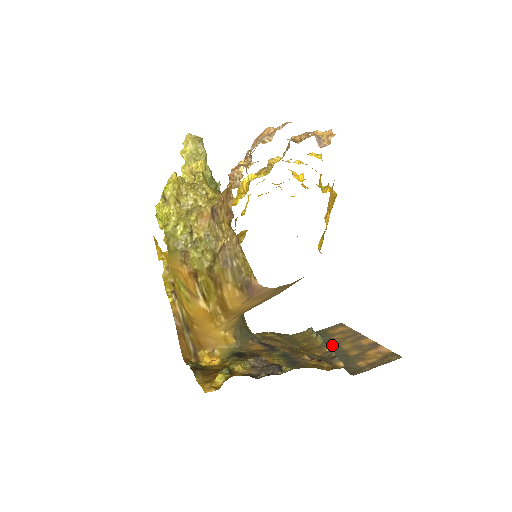
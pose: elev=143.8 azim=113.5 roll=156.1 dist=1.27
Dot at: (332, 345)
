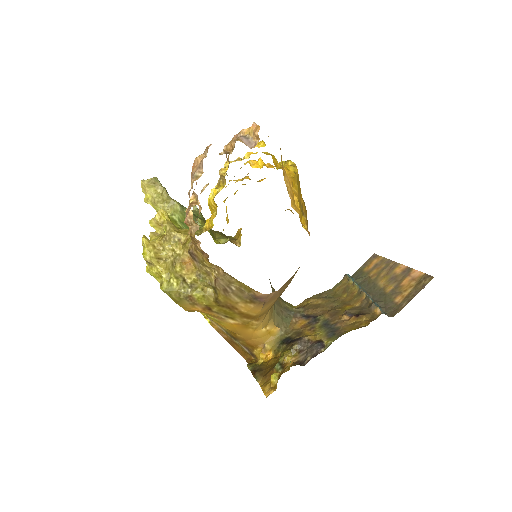
Dot at: (369, 286)
